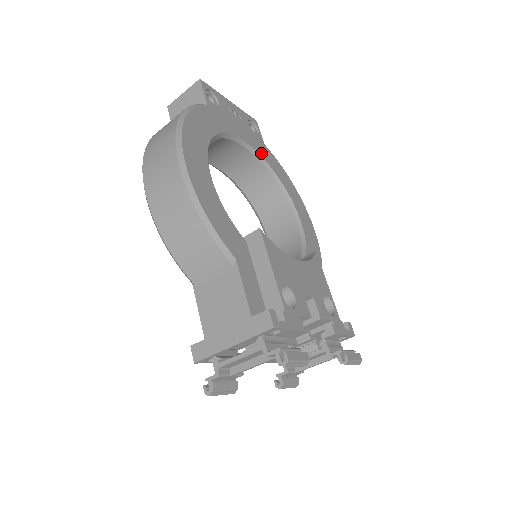
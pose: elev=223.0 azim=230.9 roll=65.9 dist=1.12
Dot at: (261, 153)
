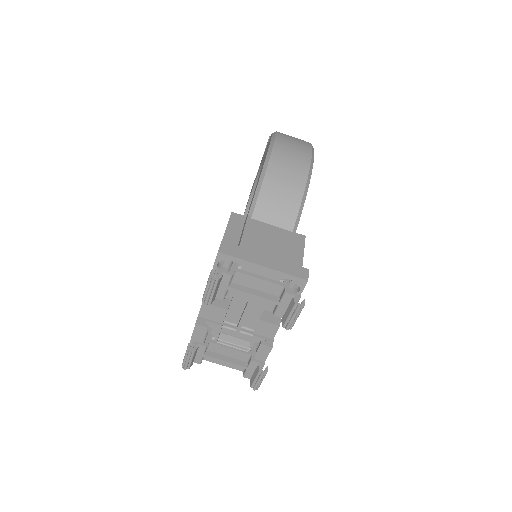
Dot at: occluded
